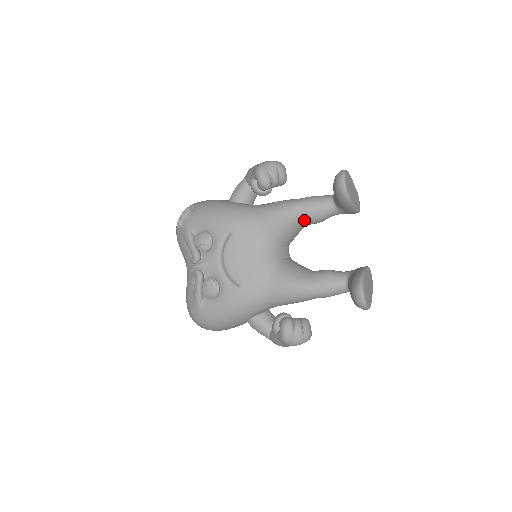
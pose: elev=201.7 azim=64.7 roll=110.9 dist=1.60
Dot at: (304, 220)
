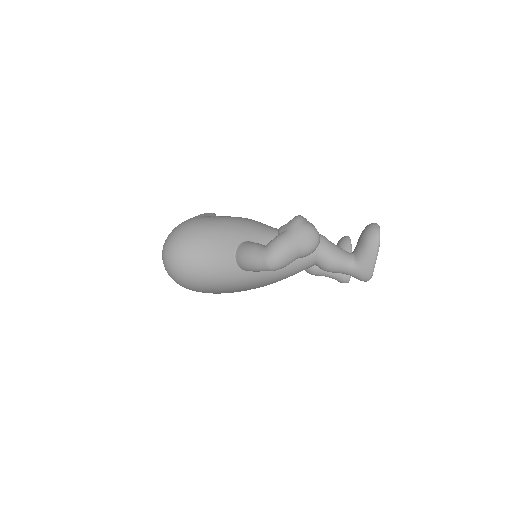
Dot at: occluded
